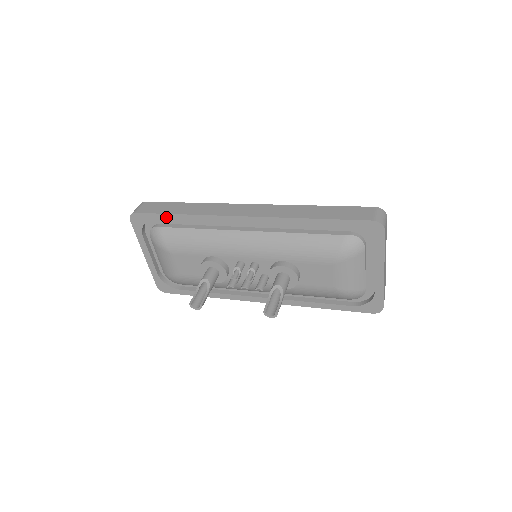
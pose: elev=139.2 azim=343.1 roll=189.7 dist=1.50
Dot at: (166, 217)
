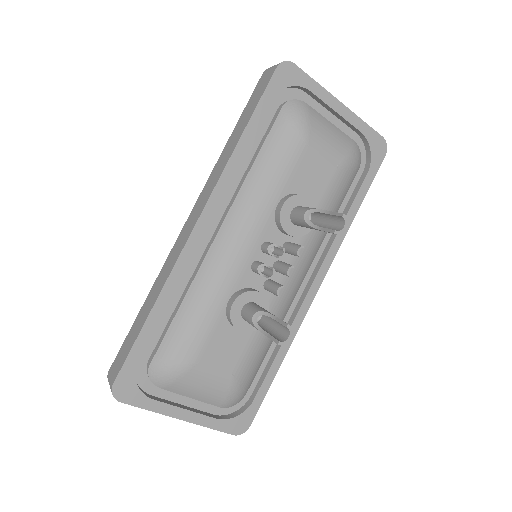
Dot at: (143, 338)
